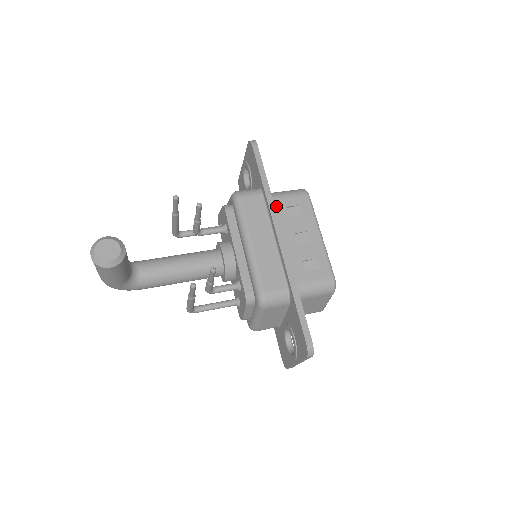
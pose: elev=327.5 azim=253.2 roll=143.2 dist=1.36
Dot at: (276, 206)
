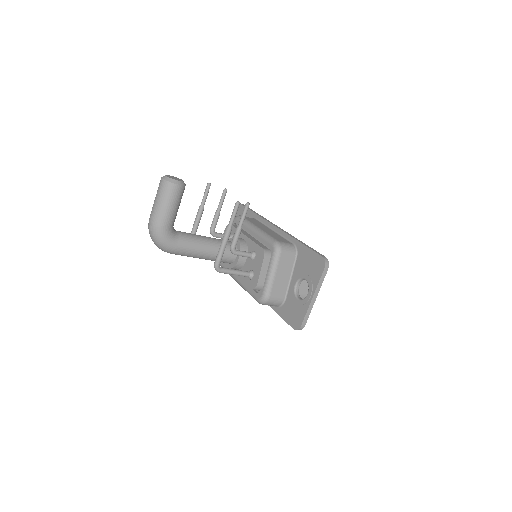
Dot at: occluded
